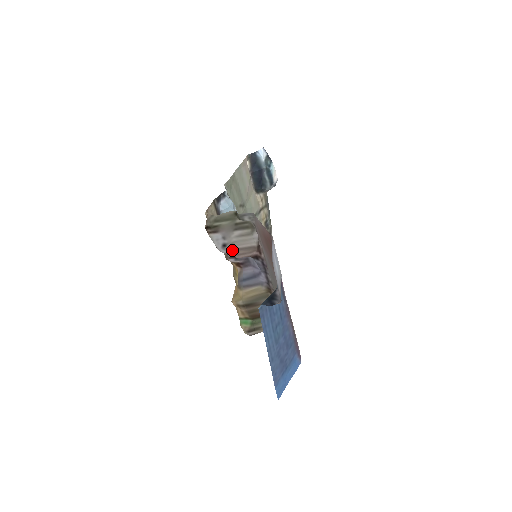
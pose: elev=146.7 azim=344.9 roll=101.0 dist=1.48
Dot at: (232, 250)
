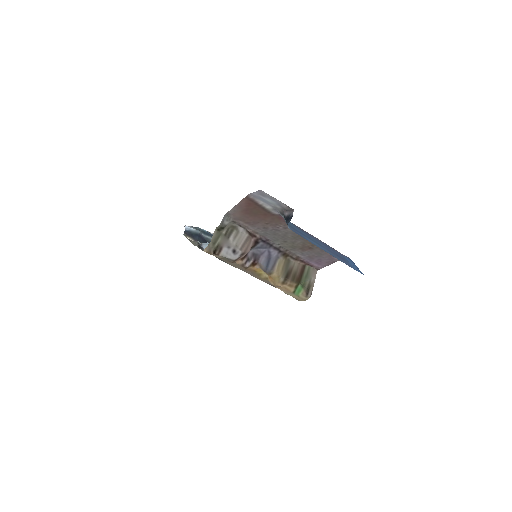
Dot at: (241, 249)
